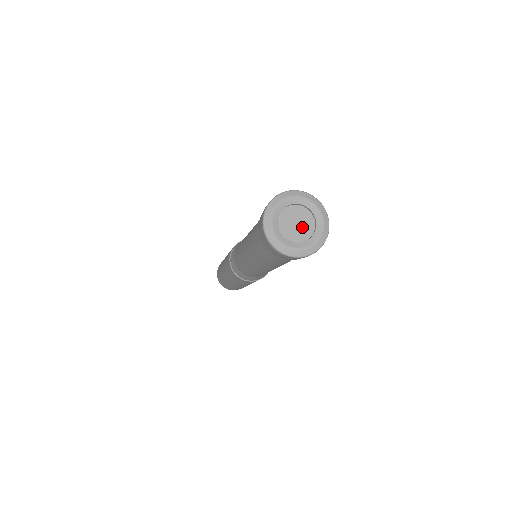
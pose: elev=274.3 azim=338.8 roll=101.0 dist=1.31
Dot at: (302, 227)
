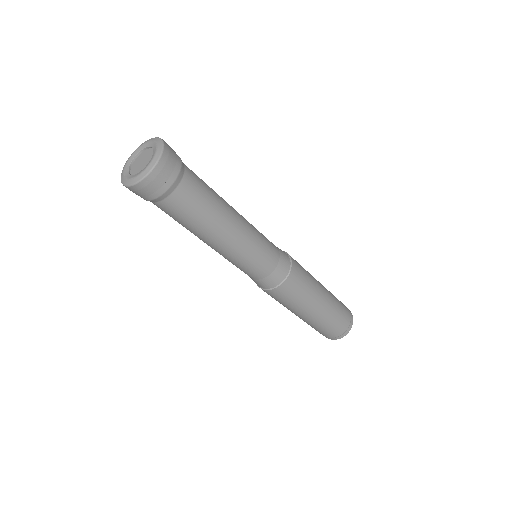
Dot at: (146, 160)
